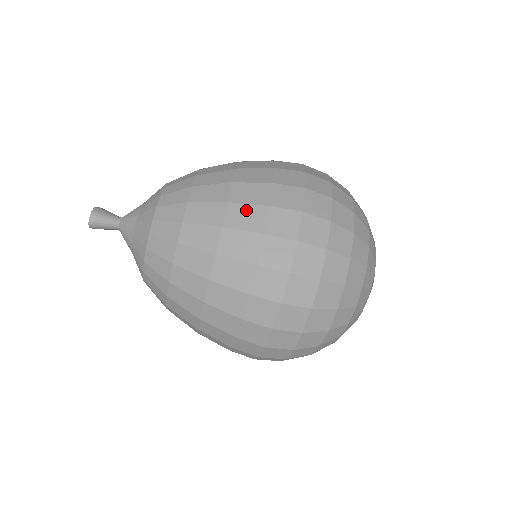
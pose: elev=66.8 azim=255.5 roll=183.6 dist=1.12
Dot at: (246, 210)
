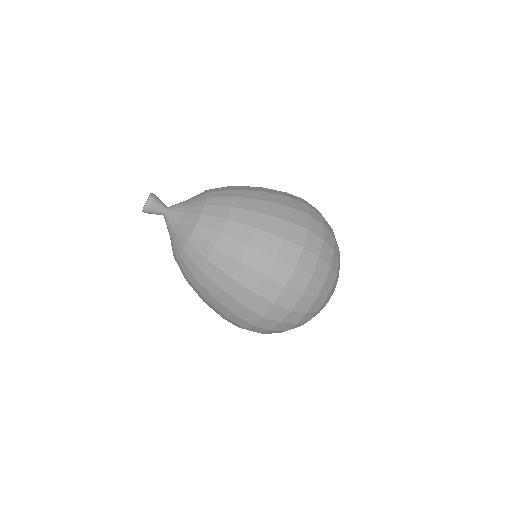
Dot at: (230, 300)
